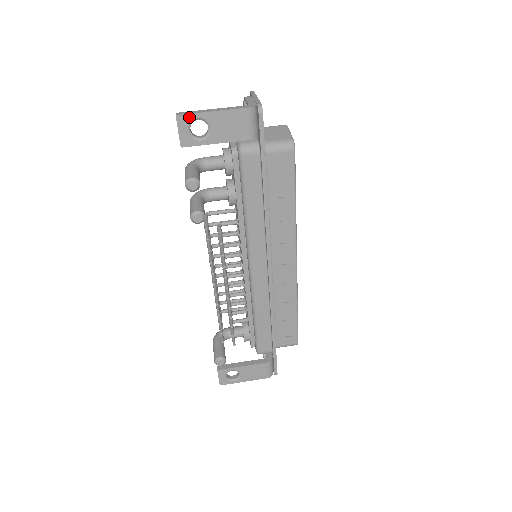
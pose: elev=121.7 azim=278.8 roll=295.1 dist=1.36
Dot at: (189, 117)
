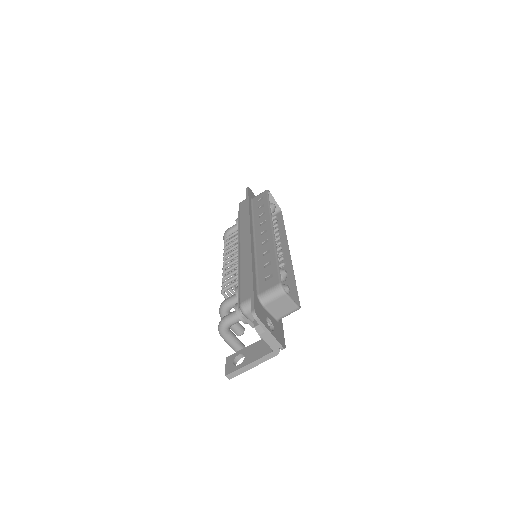
Dot at: (237, 374)
